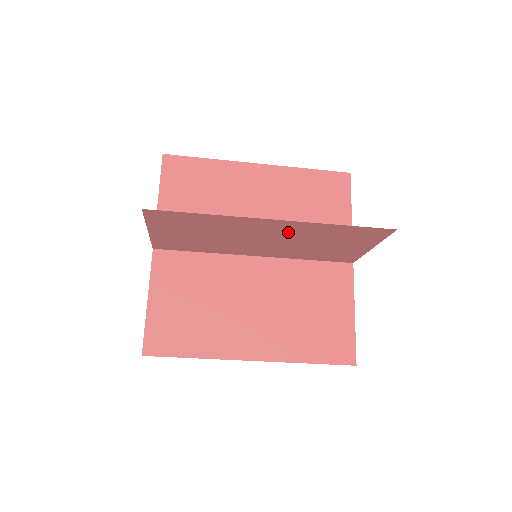
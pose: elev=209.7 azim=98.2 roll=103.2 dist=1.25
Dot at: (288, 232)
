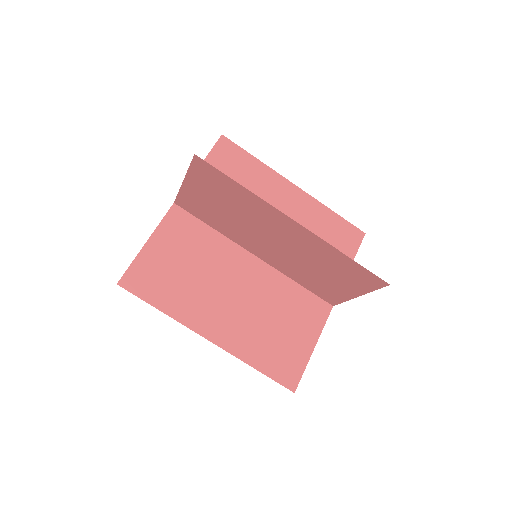
Dot at: (299, 242)
